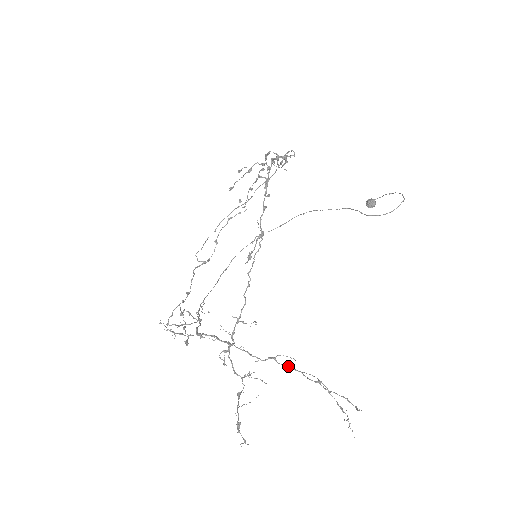
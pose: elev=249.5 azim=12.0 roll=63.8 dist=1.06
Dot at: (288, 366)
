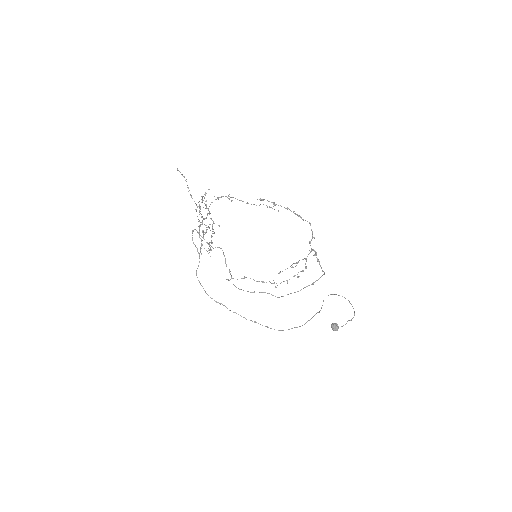
Dot at: (213, 229)
